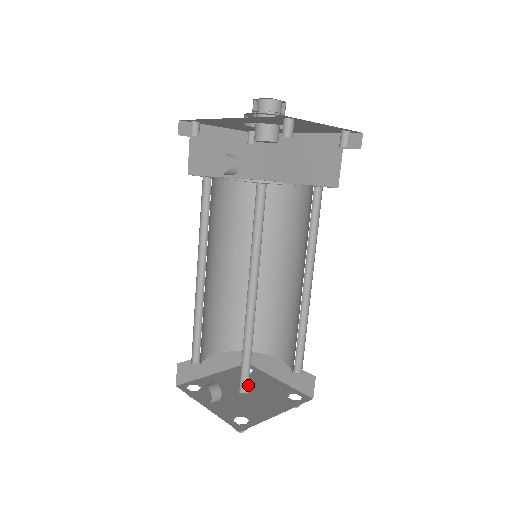
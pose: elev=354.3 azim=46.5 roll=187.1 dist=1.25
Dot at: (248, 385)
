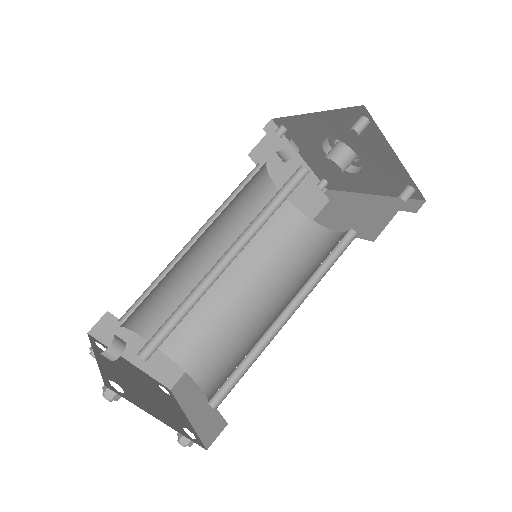
Dot at: occluded
